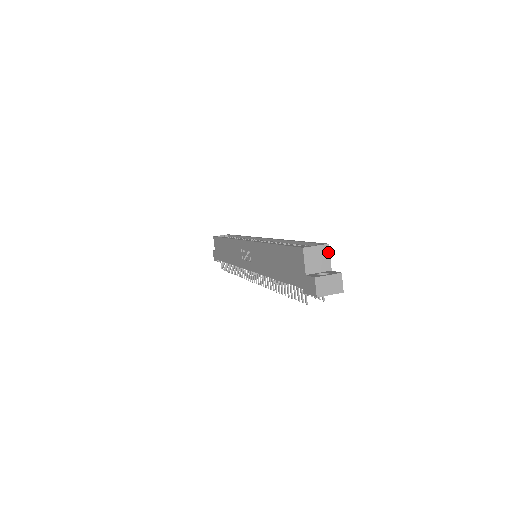
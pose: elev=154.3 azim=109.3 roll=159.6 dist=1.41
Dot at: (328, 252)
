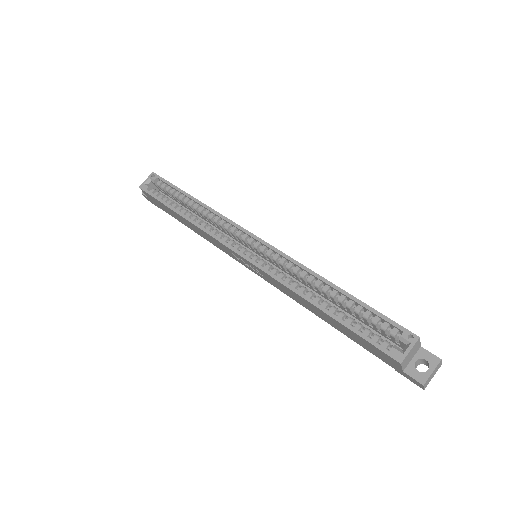
Dot at: (419, 342)
